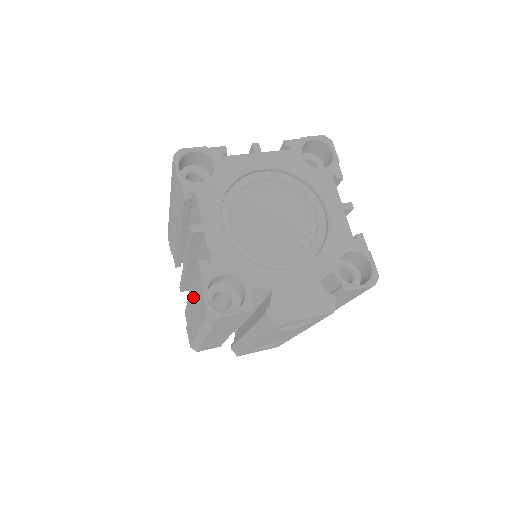
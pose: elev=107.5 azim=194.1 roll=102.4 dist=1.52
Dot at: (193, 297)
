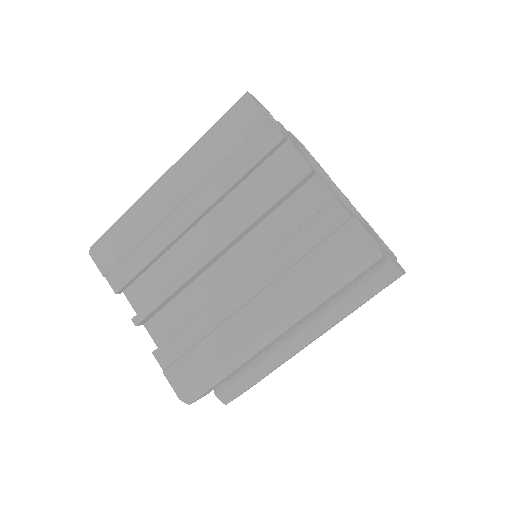
Dot at: (262, 279)
